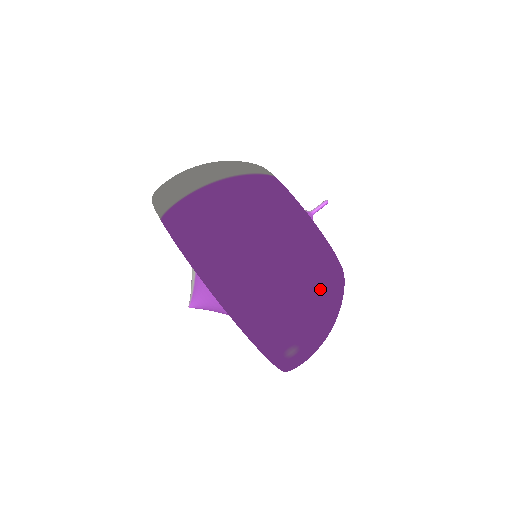
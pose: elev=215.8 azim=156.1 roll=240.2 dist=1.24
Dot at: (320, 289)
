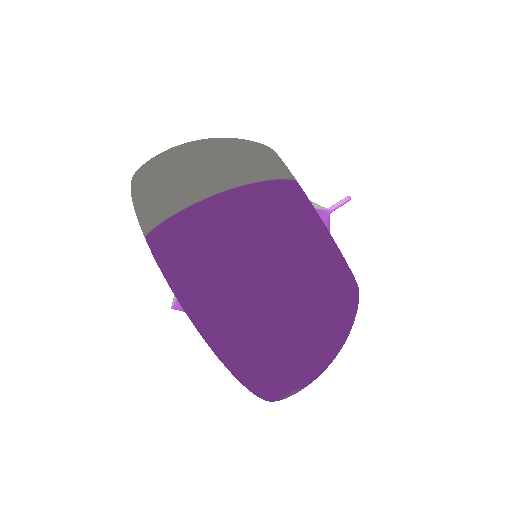
Dot at: (336, 333)
